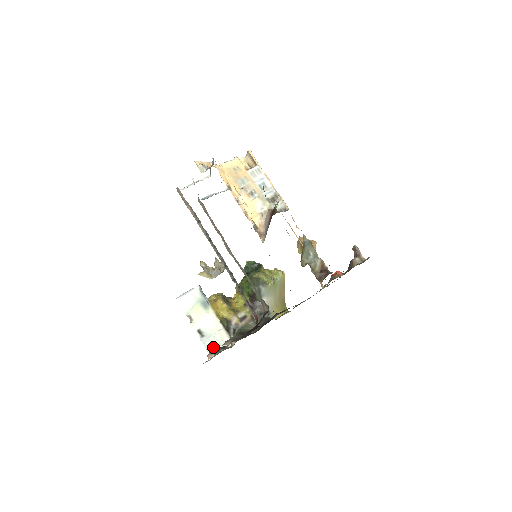
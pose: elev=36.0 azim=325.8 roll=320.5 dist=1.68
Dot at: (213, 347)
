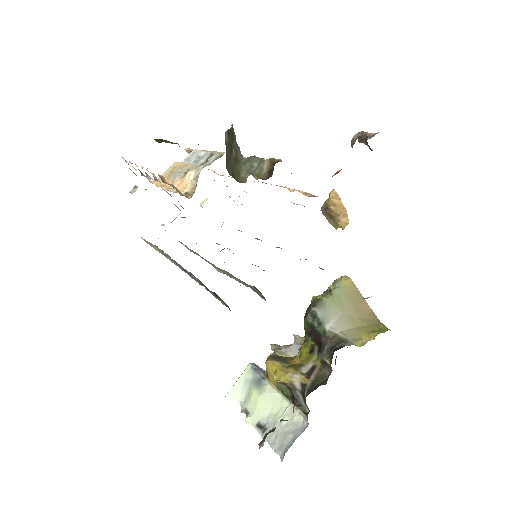
Dot at: (282, 441)
